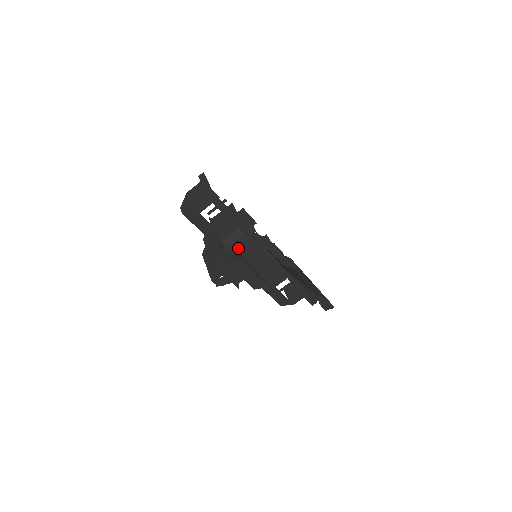
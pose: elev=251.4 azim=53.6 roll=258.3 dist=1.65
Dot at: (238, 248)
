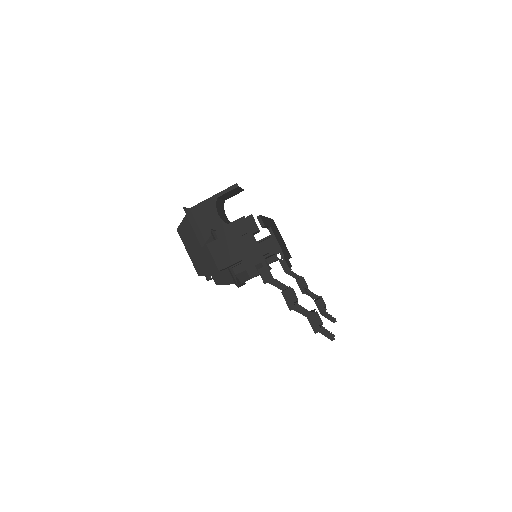
Dot at: occluded
